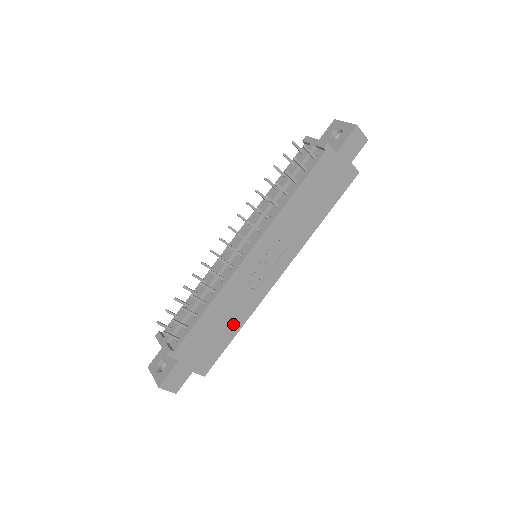
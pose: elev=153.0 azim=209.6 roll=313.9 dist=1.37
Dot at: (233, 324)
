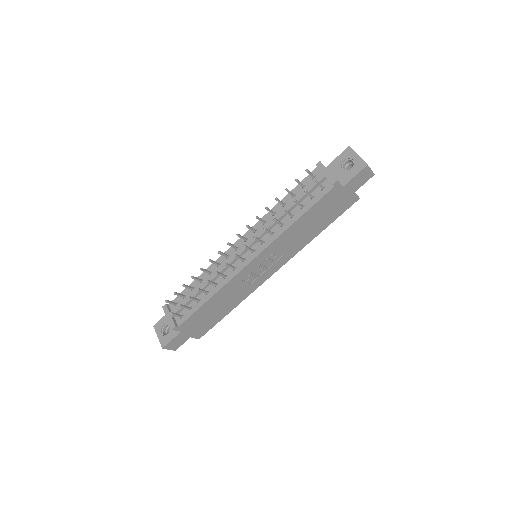
Dot at: (228, 306)
